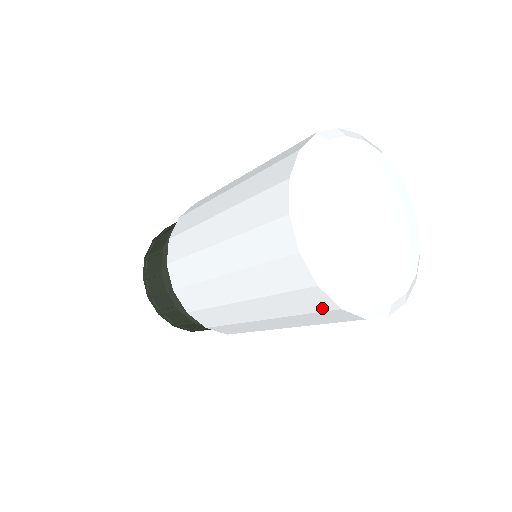
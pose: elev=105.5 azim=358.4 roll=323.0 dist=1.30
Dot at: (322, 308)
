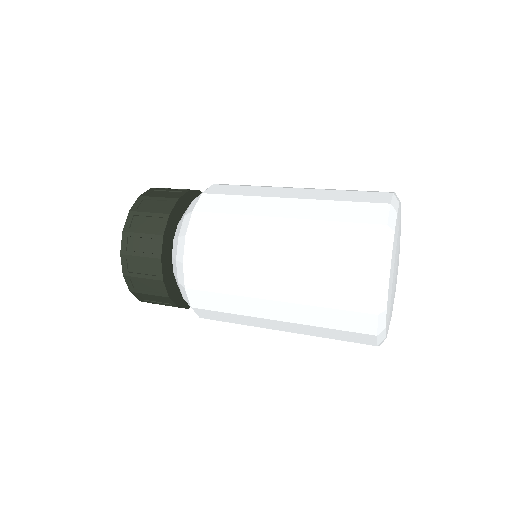
Dot at: occluded
